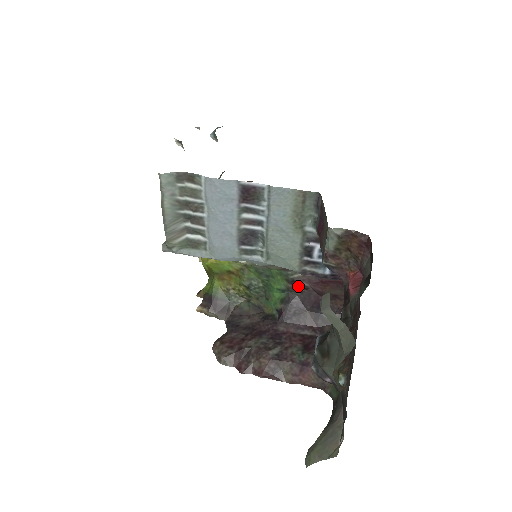
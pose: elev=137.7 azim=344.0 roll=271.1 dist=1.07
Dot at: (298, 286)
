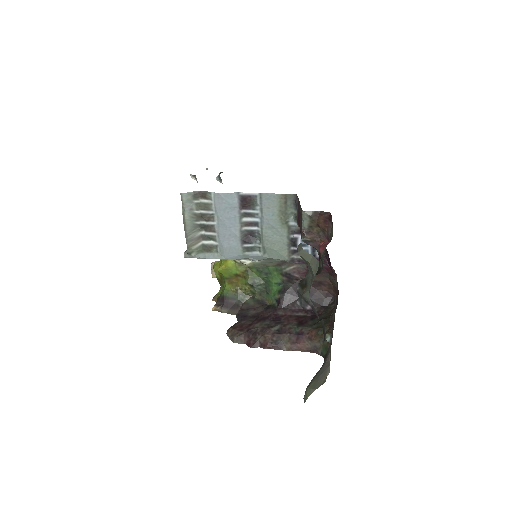
Dot at: (291, 278)
